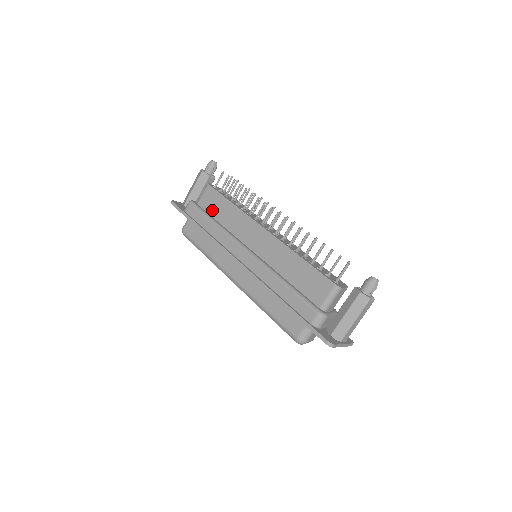
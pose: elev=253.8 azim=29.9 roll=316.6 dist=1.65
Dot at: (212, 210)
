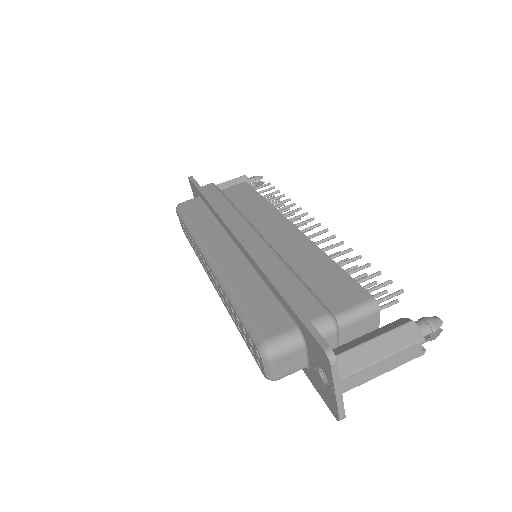
Dot at: (233, 198)
